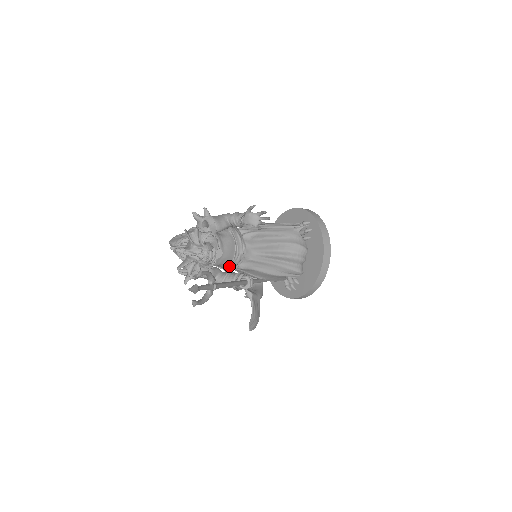
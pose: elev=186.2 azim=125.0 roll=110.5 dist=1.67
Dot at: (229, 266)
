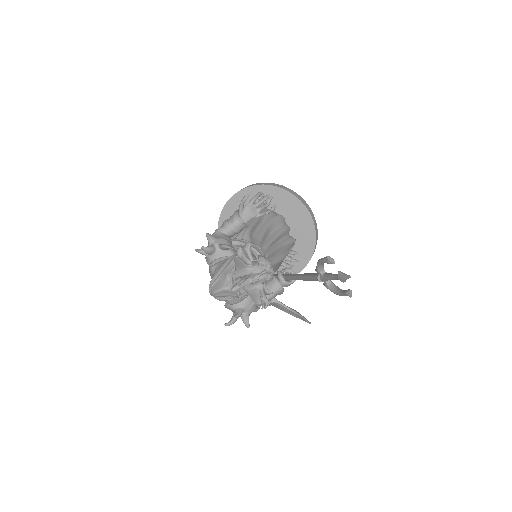
Dot at: occluded
